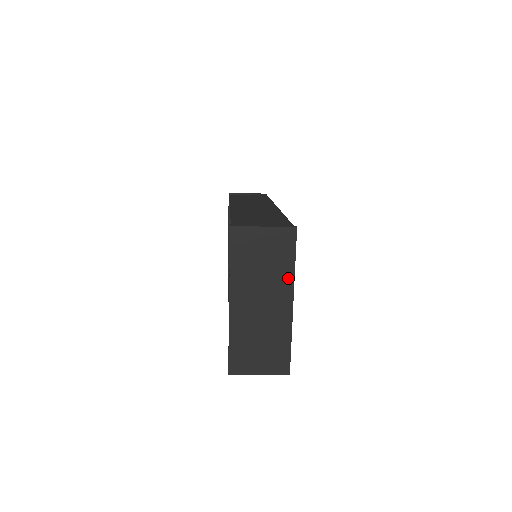
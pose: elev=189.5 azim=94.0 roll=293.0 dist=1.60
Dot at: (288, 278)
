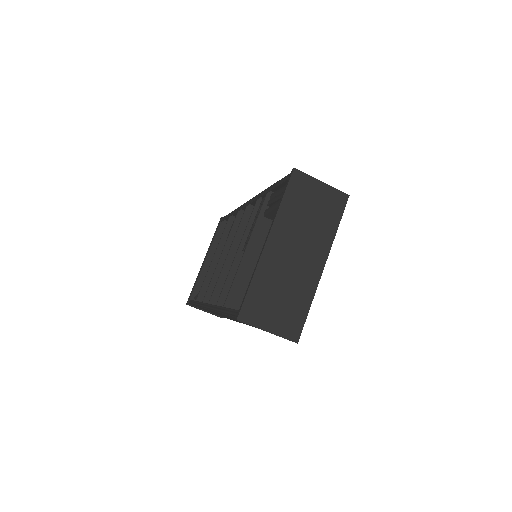
Dot at: (328, 239)
